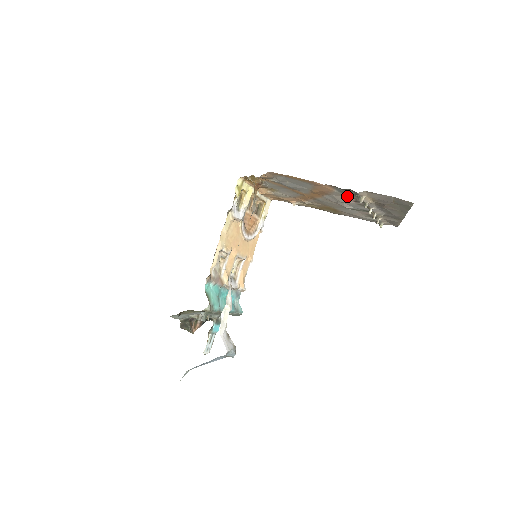
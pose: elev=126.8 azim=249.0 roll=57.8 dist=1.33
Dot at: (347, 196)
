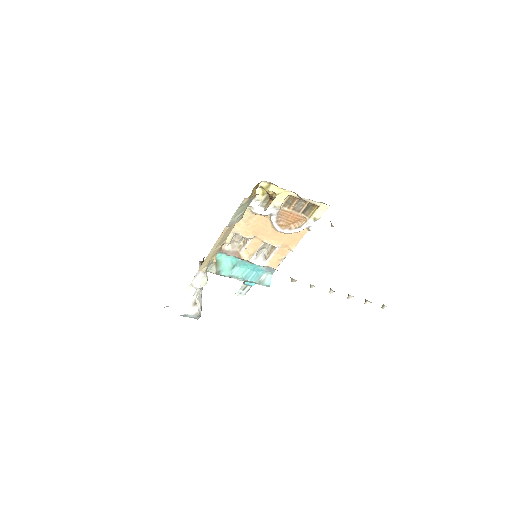
Dot at: occluded
